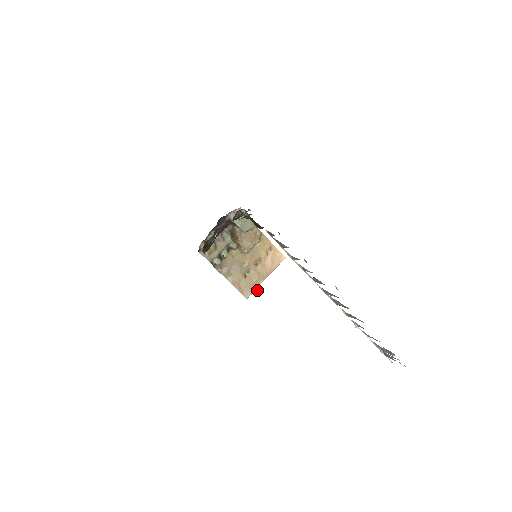
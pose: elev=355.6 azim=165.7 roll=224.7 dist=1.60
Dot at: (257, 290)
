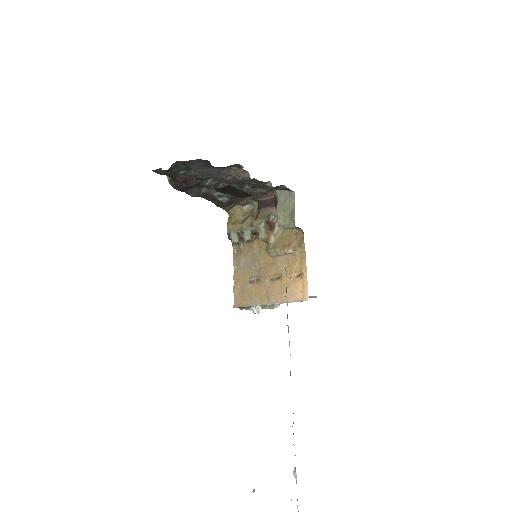
Dot at: (254, 310)
